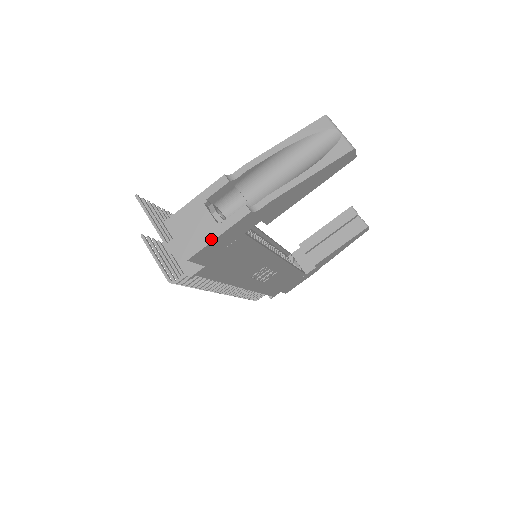
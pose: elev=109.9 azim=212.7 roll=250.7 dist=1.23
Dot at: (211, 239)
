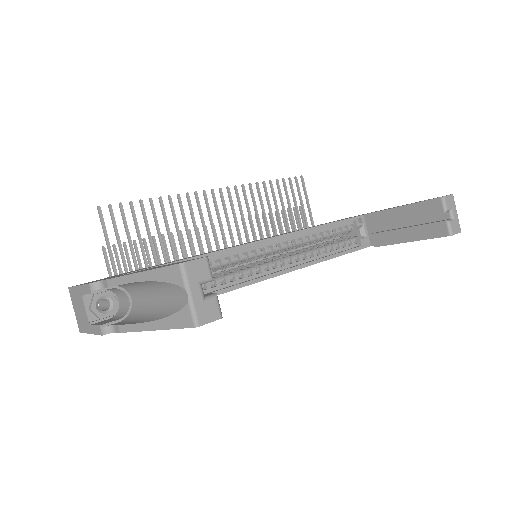
Dot at: (87, 331)
